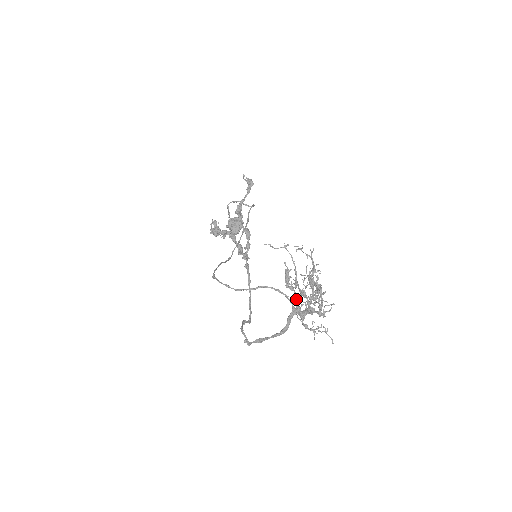
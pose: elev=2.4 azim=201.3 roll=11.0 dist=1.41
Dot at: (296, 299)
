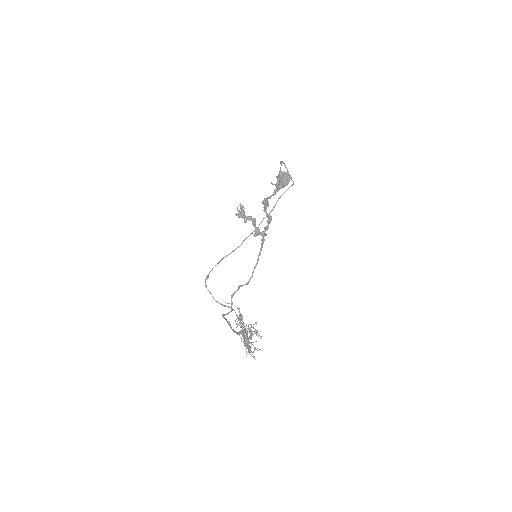
Dot at: occluded
